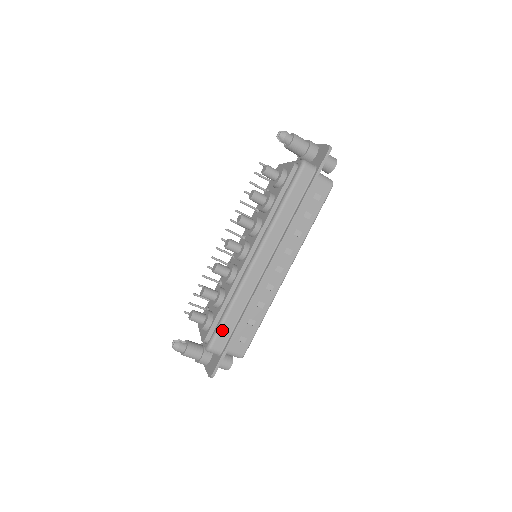
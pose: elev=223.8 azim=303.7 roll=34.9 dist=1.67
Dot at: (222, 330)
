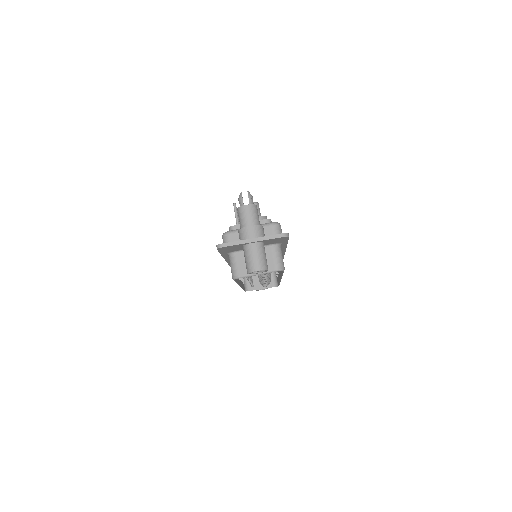
Dot at: occluded
